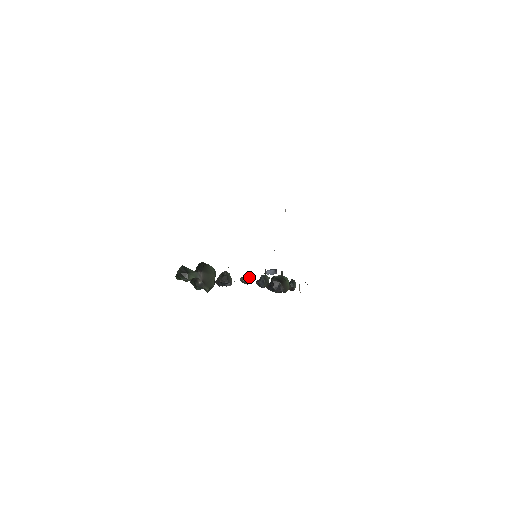
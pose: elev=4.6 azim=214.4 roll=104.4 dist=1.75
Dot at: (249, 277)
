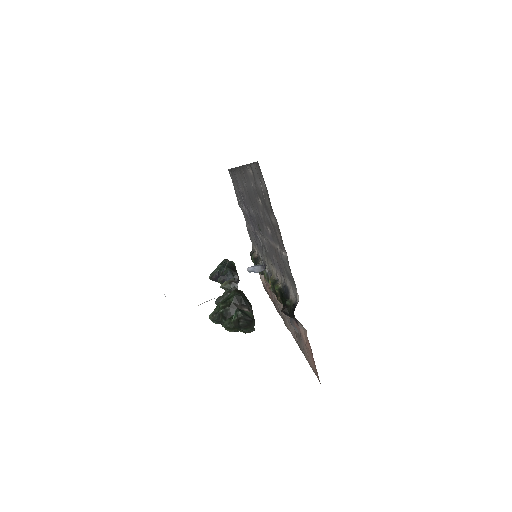
Dot at: occluded
